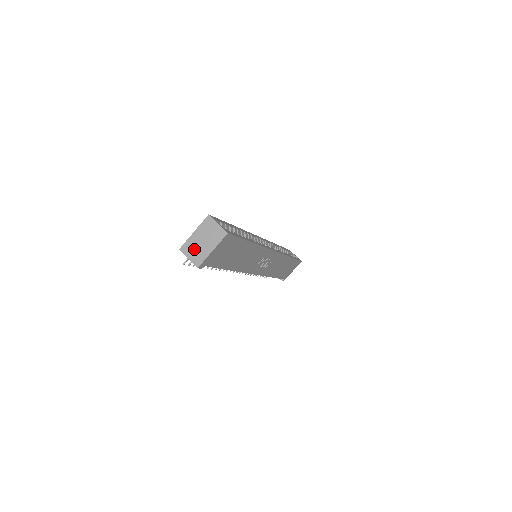
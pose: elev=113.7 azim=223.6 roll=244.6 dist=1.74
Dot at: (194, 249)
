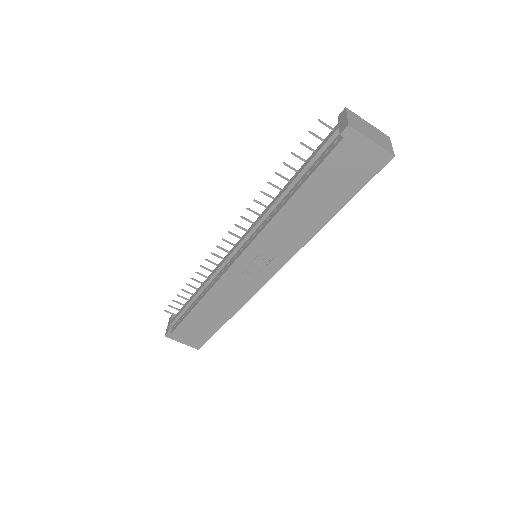
Dot at: (358, 122)
